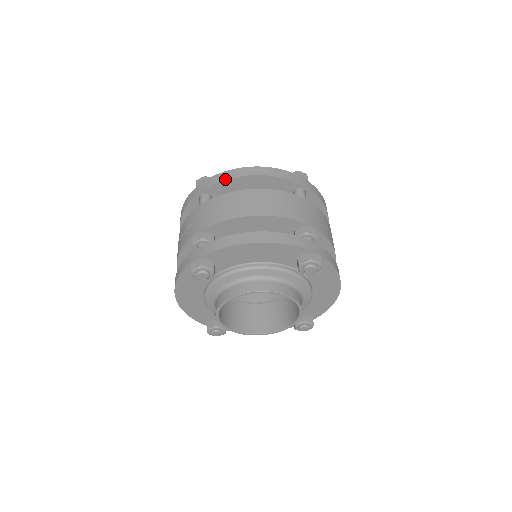
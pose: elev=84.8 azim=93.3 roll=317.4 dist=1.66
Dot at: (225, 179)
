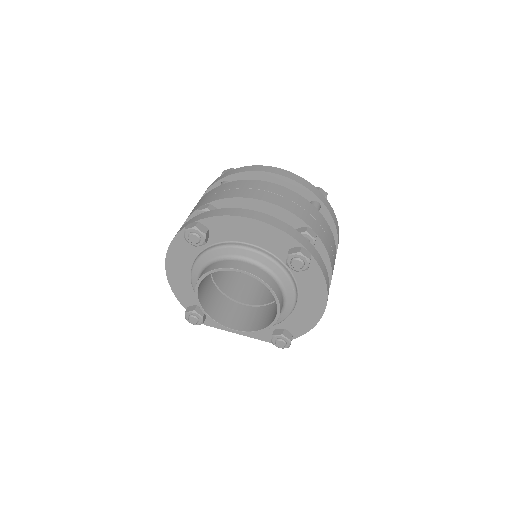
Dot at: (248, 170)
